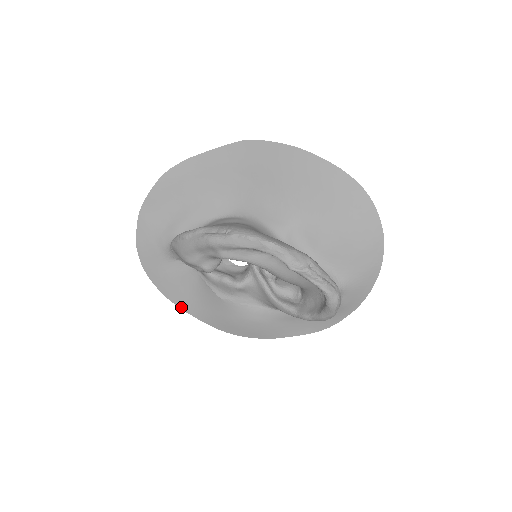
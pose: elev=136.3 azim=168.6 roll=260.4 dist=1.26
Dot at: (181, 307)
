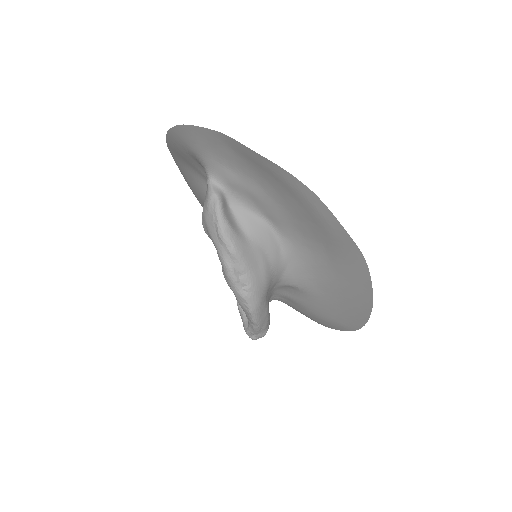
Dot at: (172, 154)
